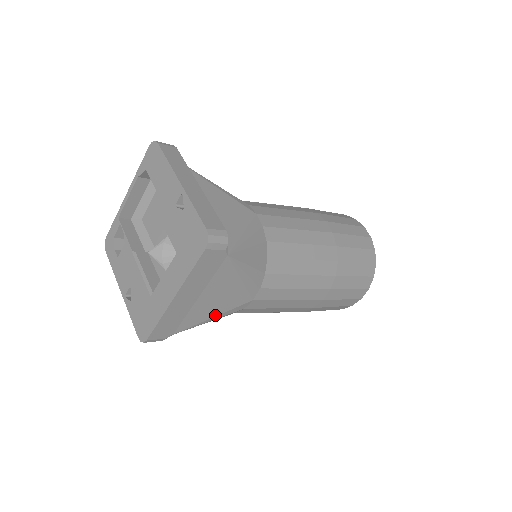
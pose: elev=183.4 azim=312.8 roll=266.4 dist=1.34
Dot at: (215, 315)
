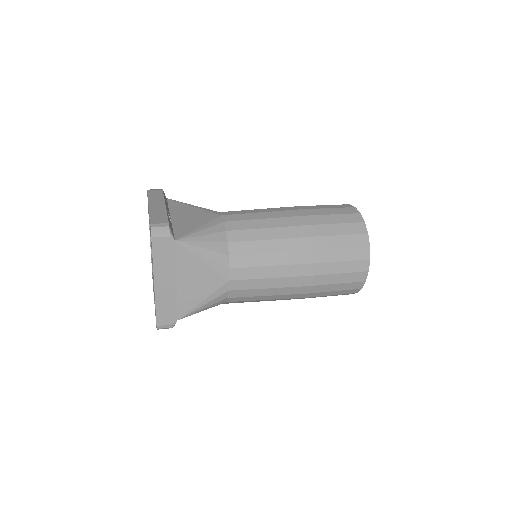
Dot at: (203, 298)
